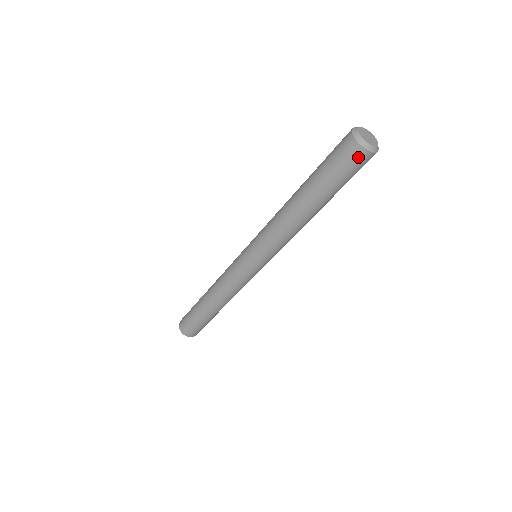
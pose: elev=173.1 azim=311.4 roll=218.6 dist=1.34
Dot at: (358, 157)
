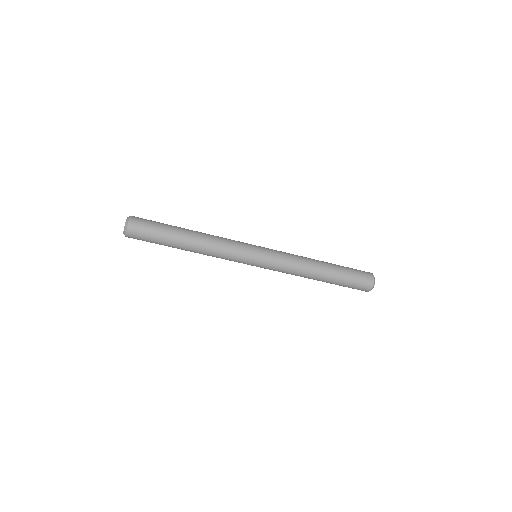
Dot at: (361, 290)
